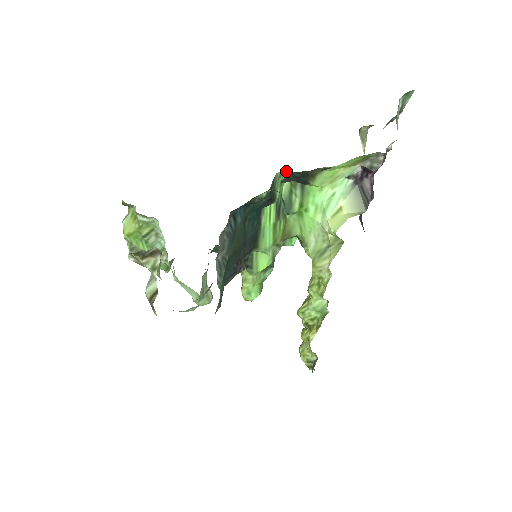
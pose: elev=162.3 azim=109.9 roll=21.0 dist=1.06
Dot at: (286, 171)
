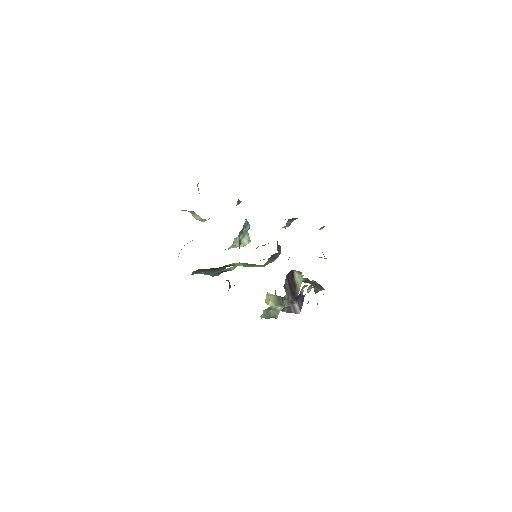
Dot at: occluded
